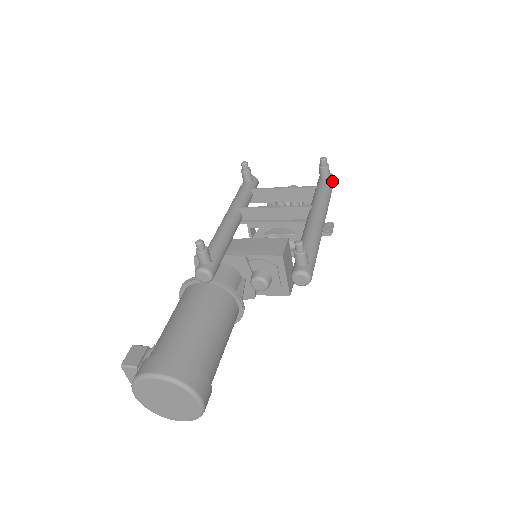
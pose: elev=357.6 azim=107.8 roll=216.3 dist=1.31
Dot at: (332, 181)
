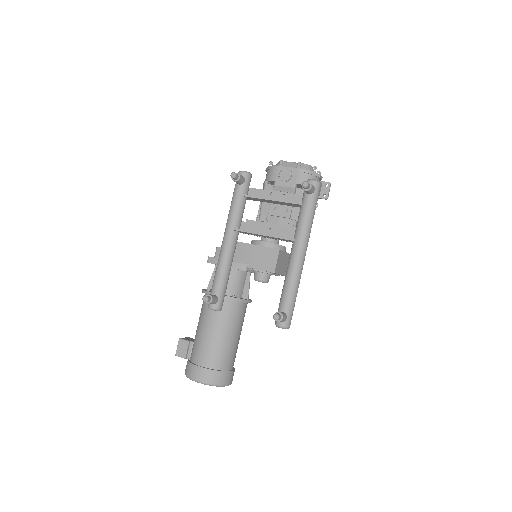
Dot at: (317, 193)
